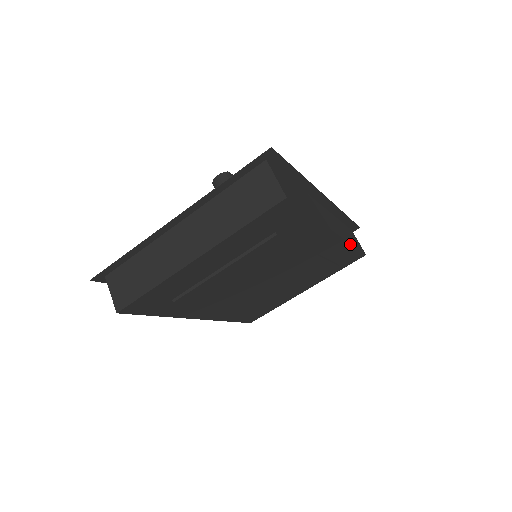
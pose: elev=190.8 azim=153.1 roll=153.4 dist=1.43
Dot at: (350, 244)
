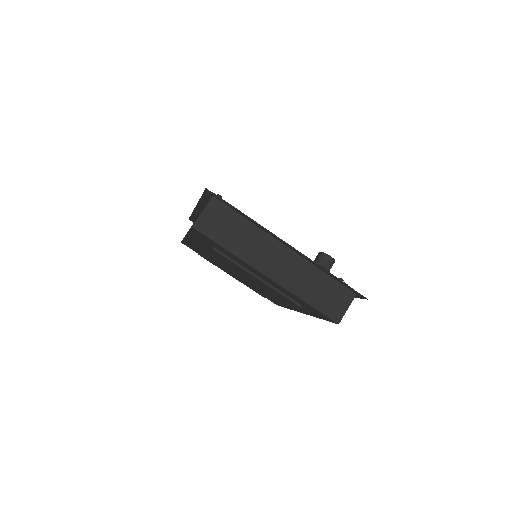
Dot at: occluded
